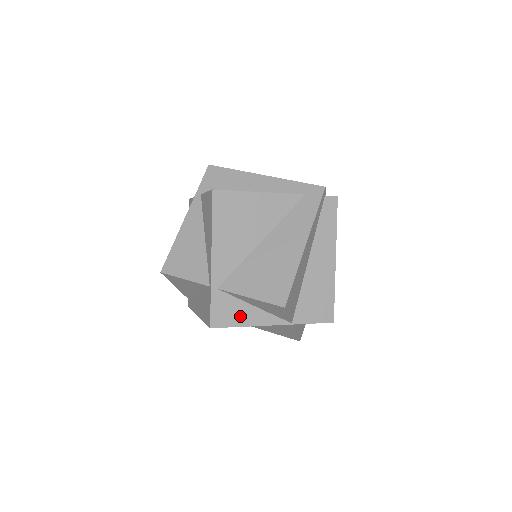
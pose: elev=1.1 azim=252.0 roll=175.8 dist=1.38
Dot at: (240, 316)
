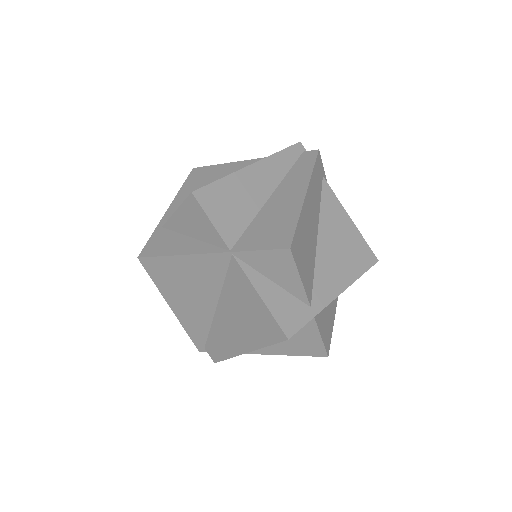
Dot at: (173, 247)
